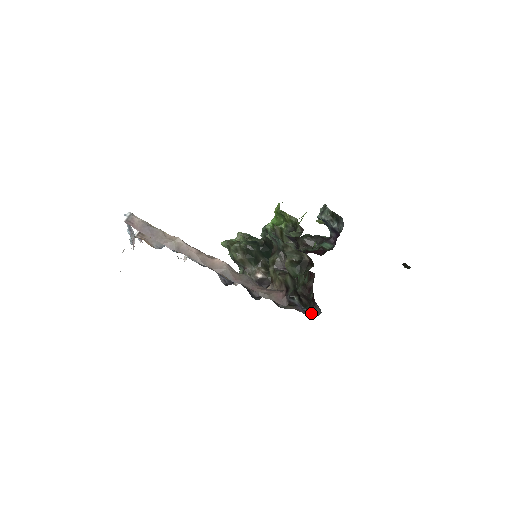
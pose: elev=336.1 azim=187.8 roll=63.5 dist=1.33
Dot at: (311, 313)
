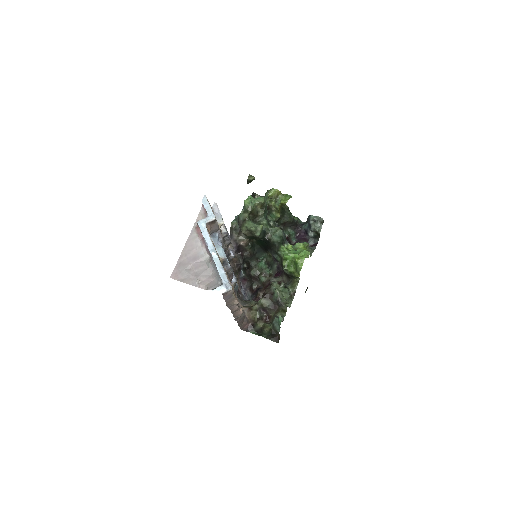
Dot at: (243, 284)
